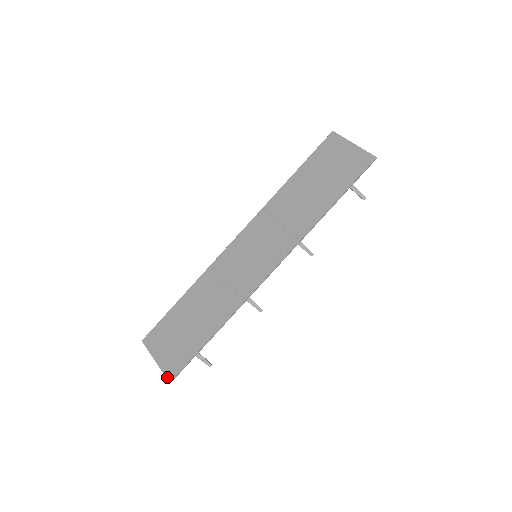
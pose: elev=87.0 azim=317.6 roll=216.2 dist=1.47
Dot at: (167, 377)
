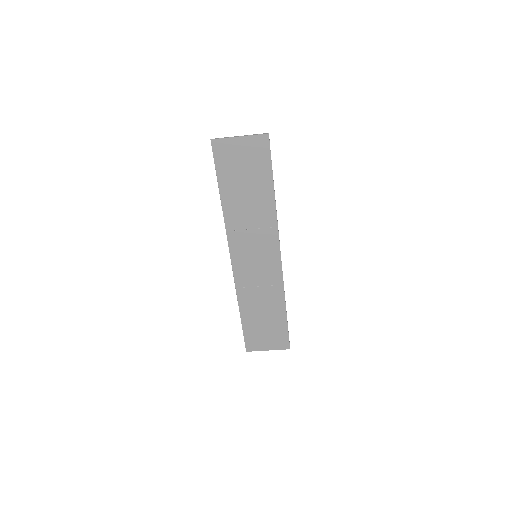
Dot at: (285, 349)
